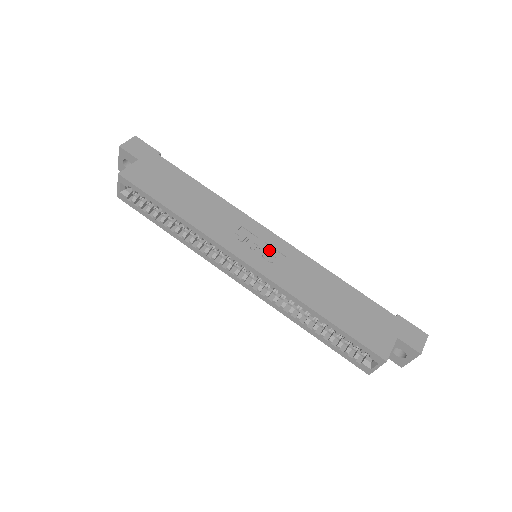
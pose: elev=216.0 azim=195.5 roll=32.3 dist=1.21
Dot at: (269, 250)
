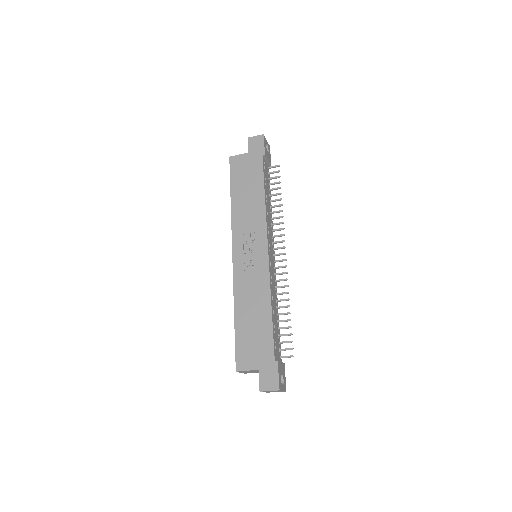
Dot at: (253, 258)
